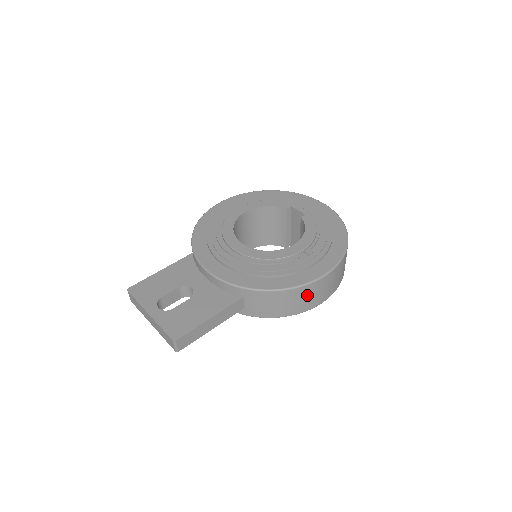
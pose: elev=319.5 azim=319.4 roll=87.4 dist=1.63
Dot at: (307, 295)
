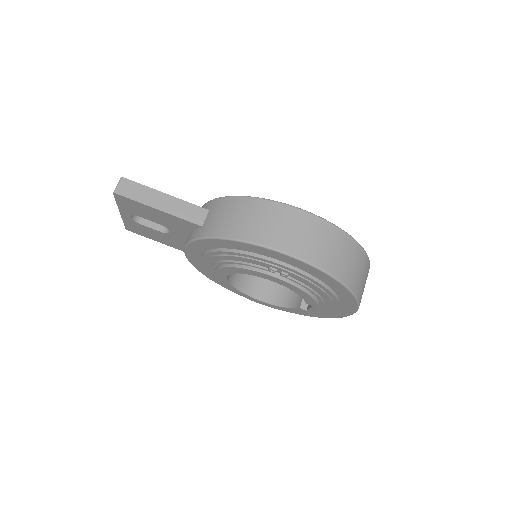
Dot at: (269, 218)
